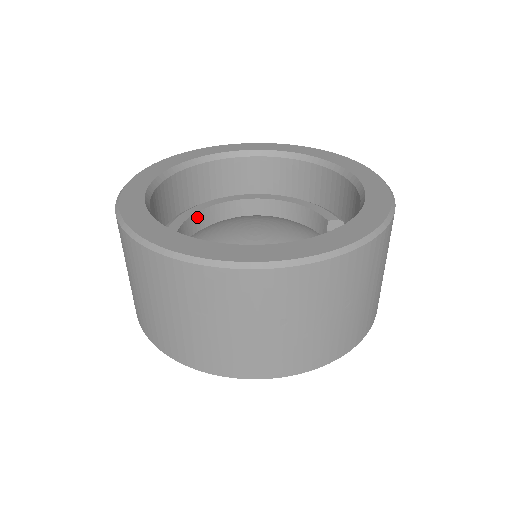
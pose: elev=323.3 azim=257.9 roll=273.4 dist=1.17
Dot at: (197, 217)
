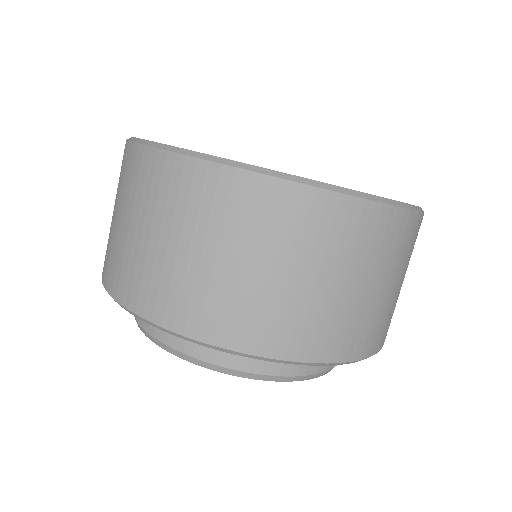
Dot at: occluded
